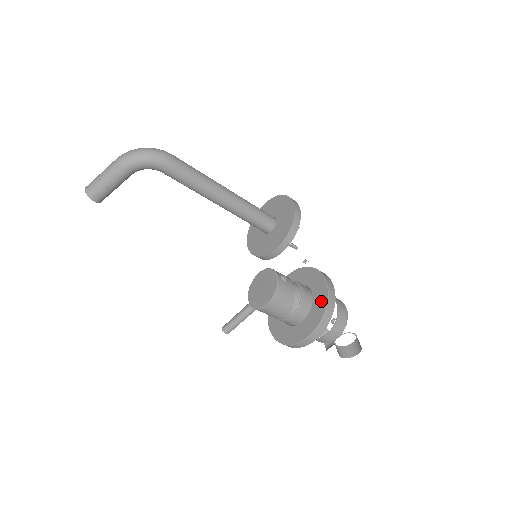
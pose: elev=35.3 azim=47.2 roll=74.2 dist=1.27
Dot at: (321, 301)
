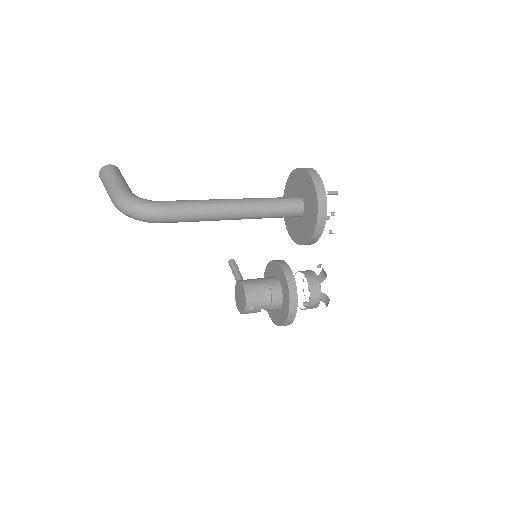
Dot at: (280, 320)
